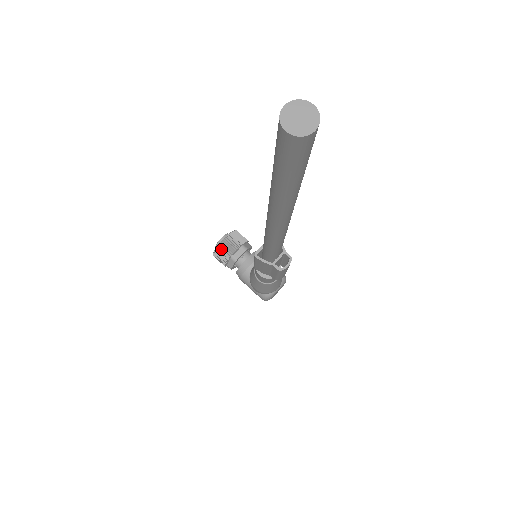
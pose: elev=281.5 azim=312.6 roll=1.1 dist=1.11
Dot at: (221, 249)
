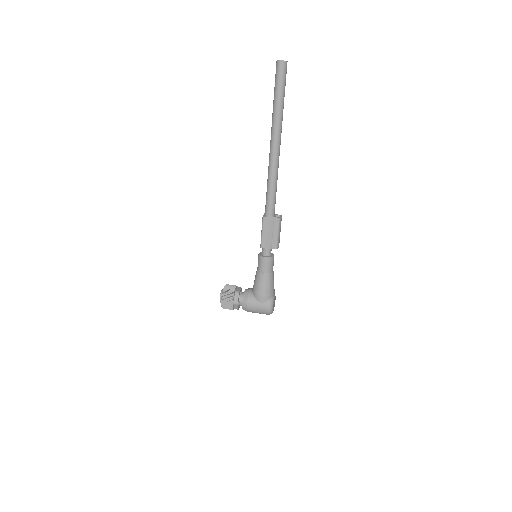
Dot at: (226, 290)
